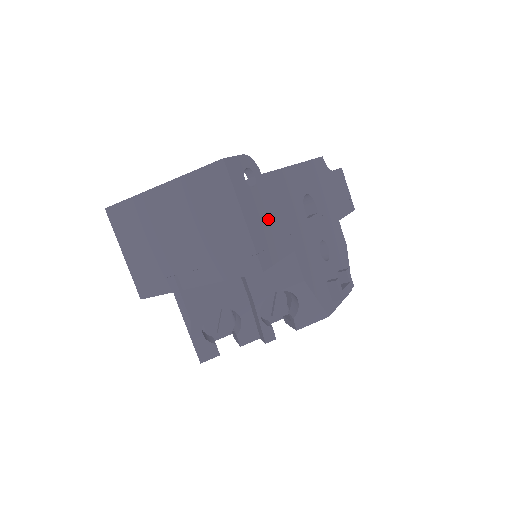
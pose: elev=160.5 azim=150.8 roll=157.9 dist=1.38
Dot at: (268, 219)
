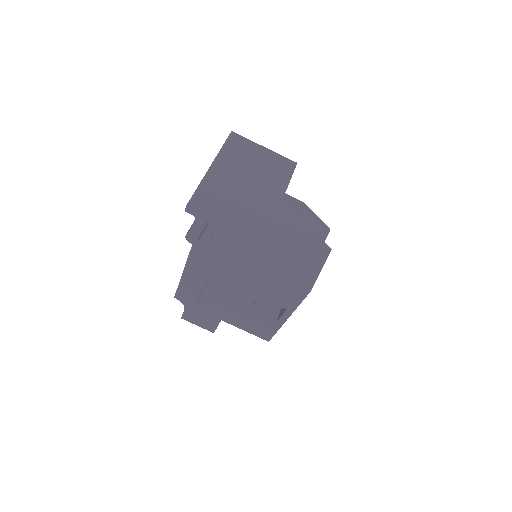
Dot at: occluded
